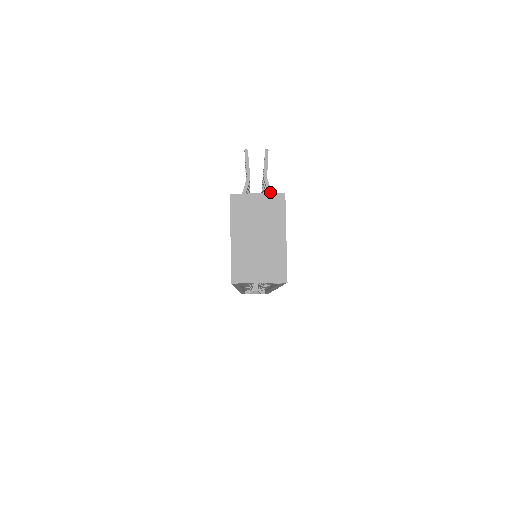
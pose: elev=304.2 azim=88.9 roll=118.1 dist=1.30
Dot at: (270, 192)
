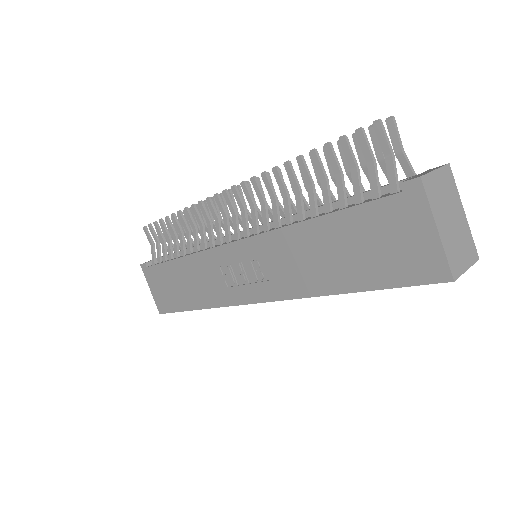
Dot at: (411, 167)
